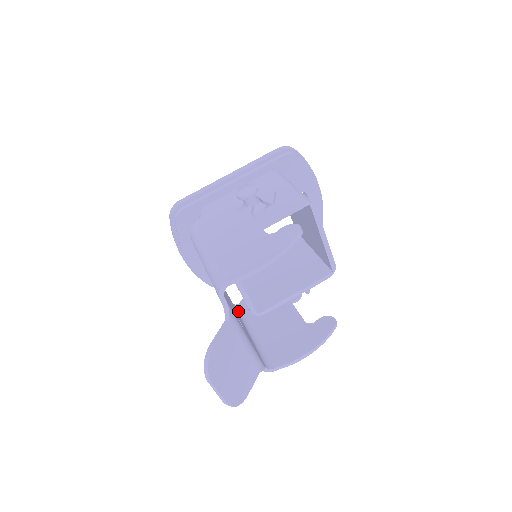
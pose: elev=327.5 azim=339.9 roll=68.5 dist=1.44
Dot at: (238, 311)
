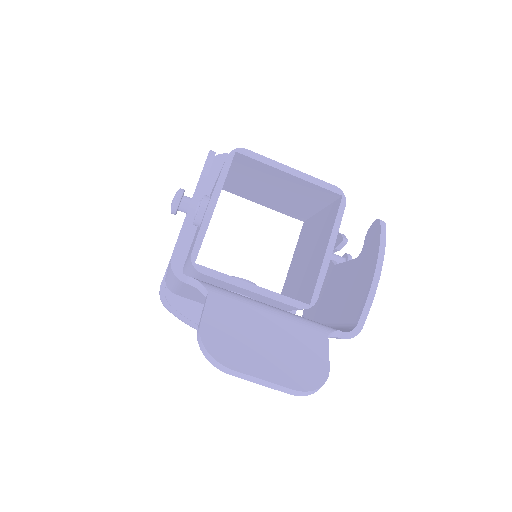
Dot at: occluded
